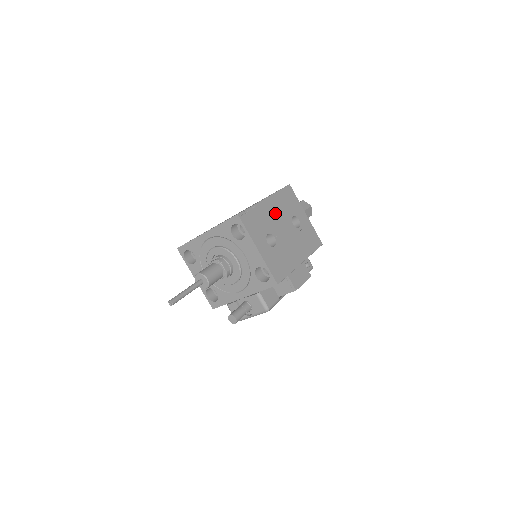
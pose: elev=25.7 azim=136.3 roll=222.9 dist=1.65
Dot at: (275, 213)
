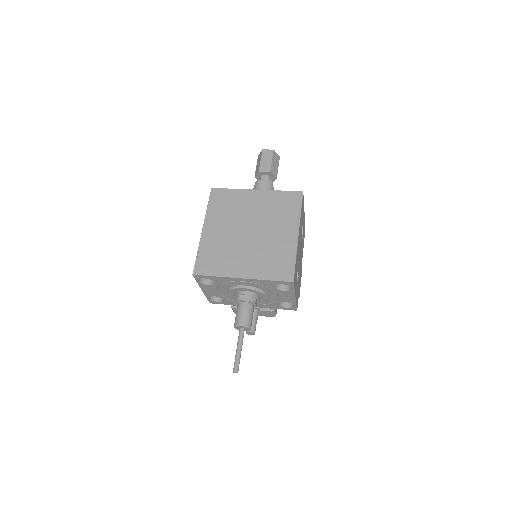
Dot at: (299, 242)
